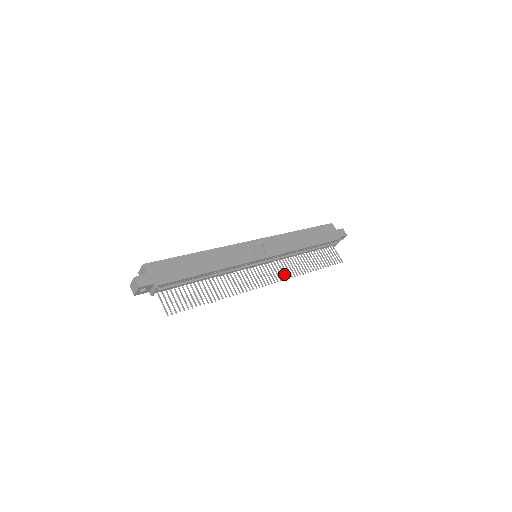
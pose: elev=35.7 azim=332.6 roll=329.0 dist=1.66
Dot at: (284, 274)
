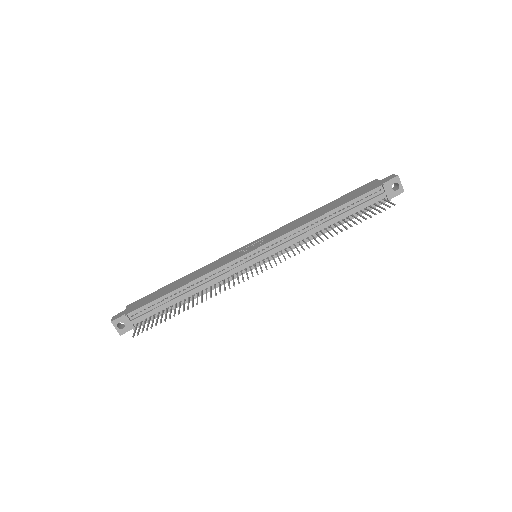
Dot at: (288, 255)
